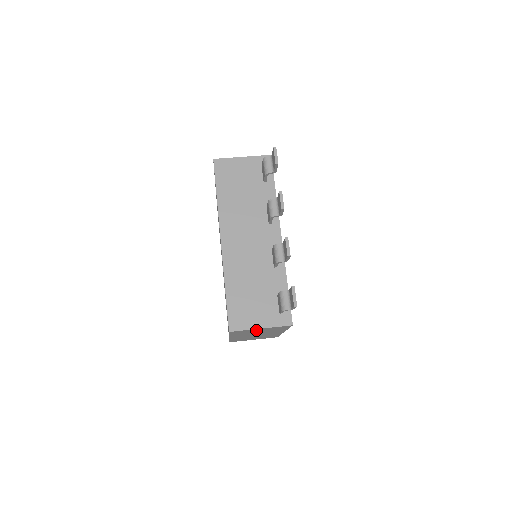
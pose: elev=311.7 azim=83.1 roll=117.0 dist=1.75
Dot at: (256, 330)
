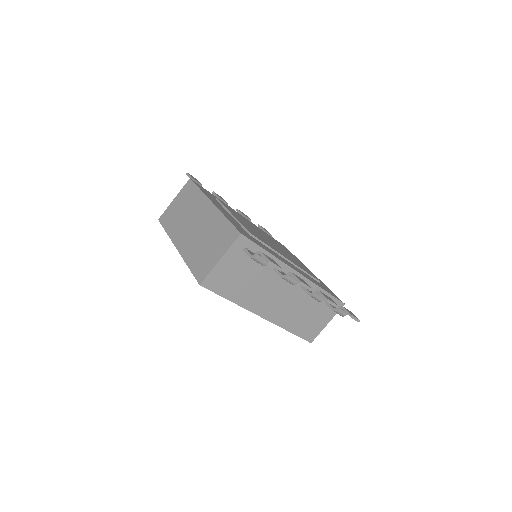
Dot at: occluded
